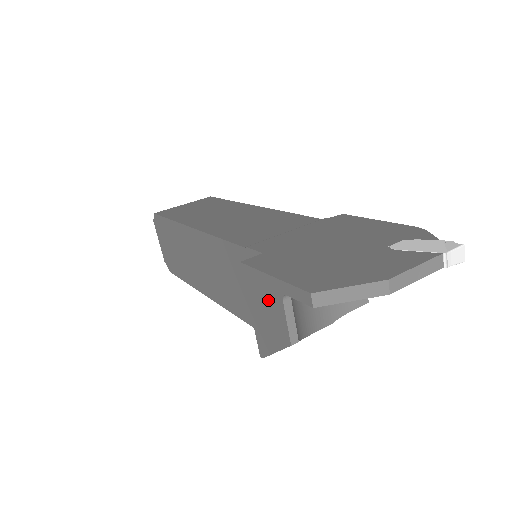
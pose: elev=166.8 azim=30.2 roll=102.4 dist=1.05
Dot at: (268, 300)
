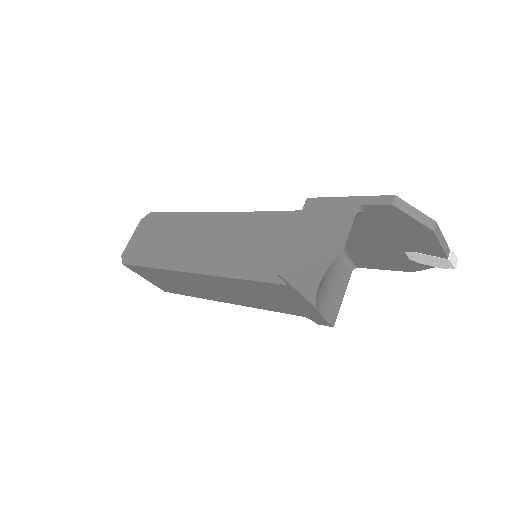
Dot at: (330, 216)
